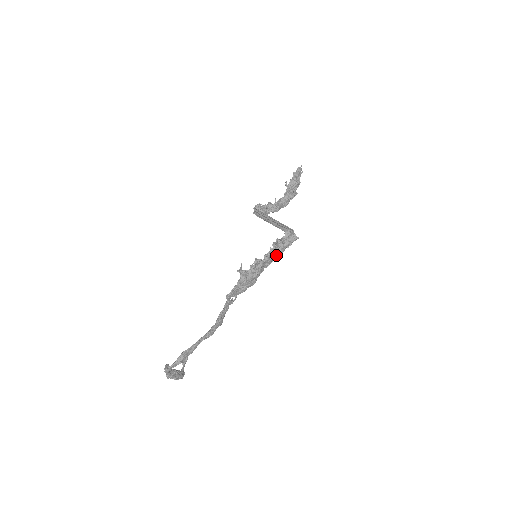
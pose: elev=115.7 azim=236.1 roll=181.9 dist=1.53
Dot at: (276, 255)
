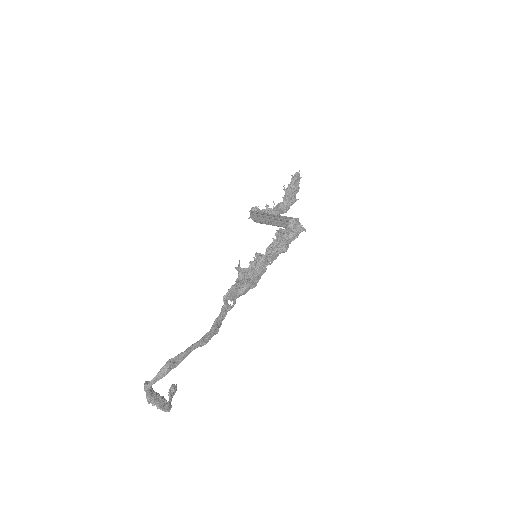
Dot at: (280, 247)
